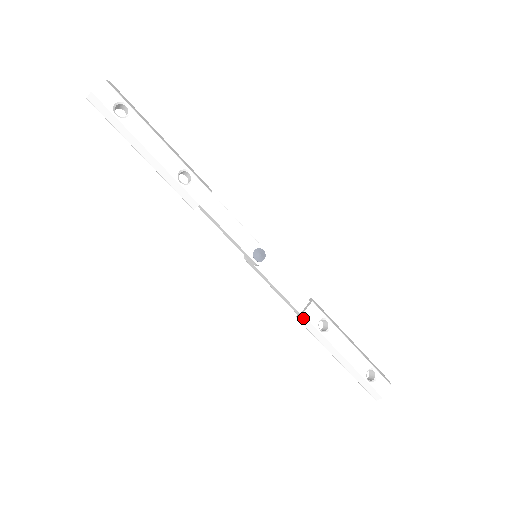
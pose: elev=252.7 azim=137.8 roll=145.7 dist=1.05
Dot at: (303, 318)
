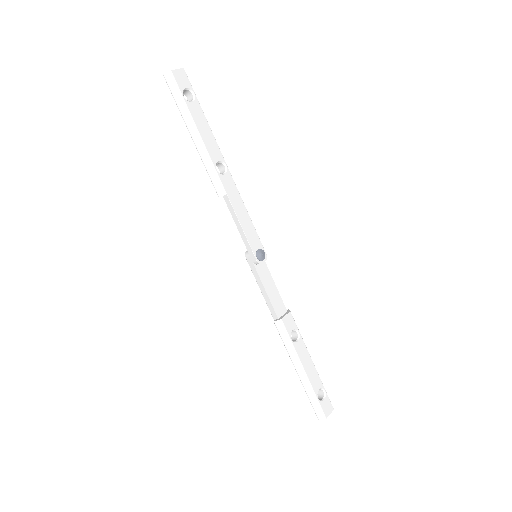
Dot at: (280, 323)
